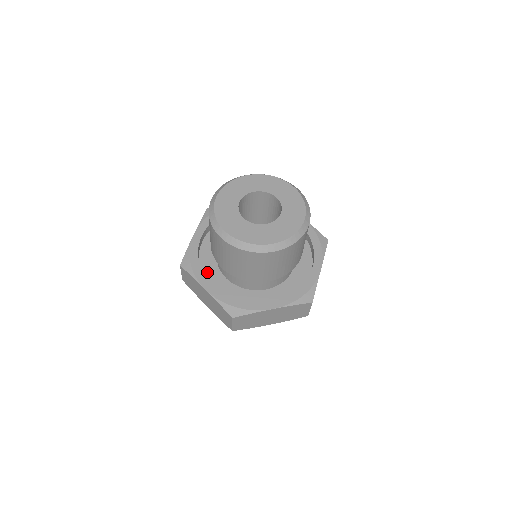
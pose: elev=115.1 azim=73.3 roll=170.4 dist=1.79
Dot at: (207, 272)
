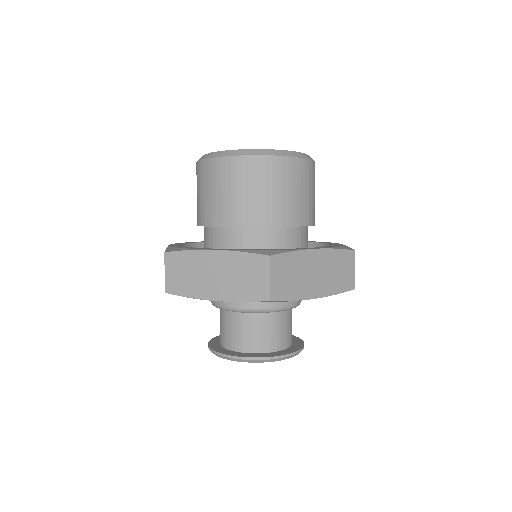
Dot at: occluded
